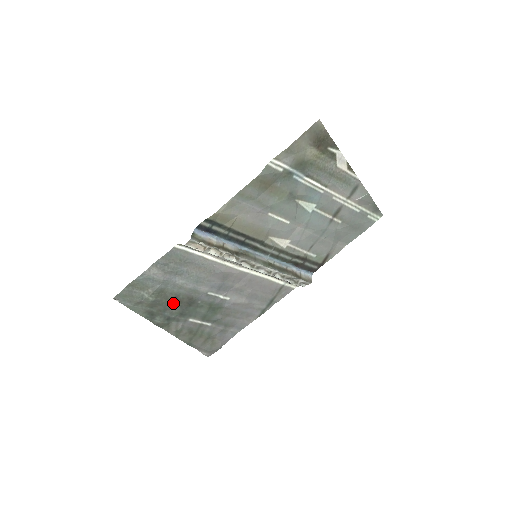
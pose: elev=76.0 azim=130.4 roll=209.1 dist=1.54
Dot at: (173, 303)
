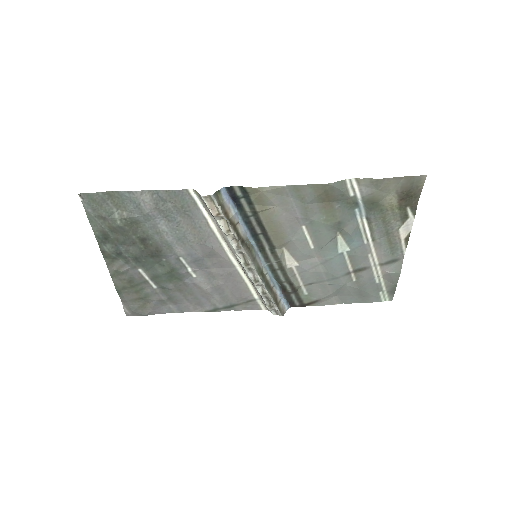
Dot at: (137, 242)
